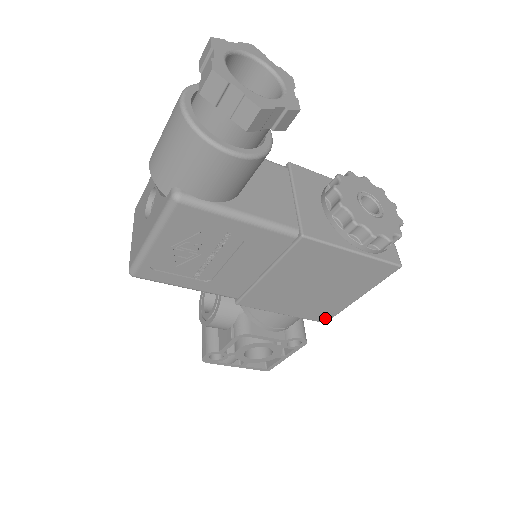
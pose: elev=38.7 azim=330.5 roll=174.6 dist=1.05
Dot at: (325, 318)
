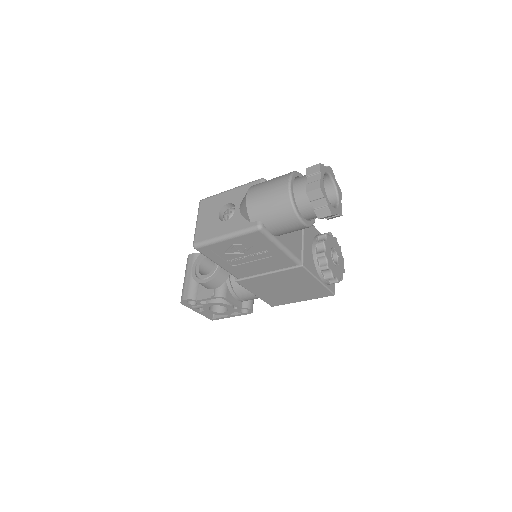
Dot at: (275, 304)
